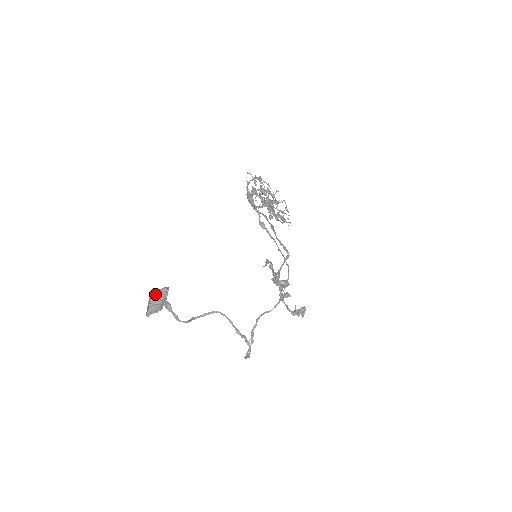
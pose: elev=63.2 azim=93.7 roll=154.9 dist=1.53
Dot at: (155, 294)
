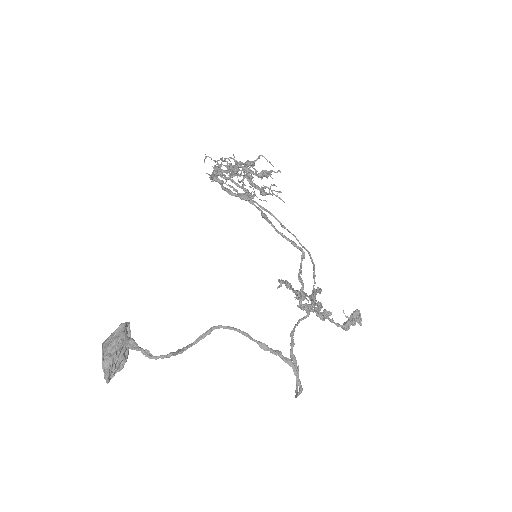
Dot at: (108, 338)
